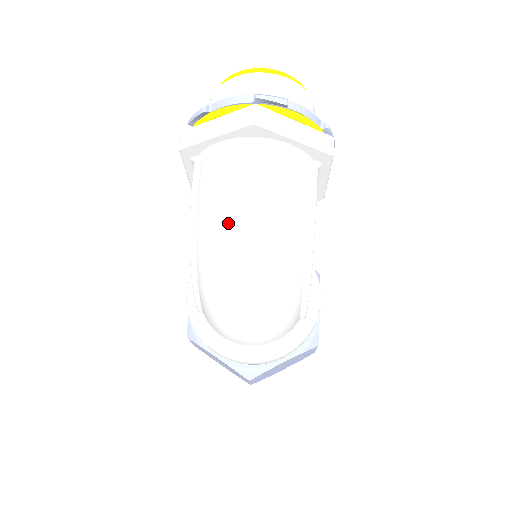
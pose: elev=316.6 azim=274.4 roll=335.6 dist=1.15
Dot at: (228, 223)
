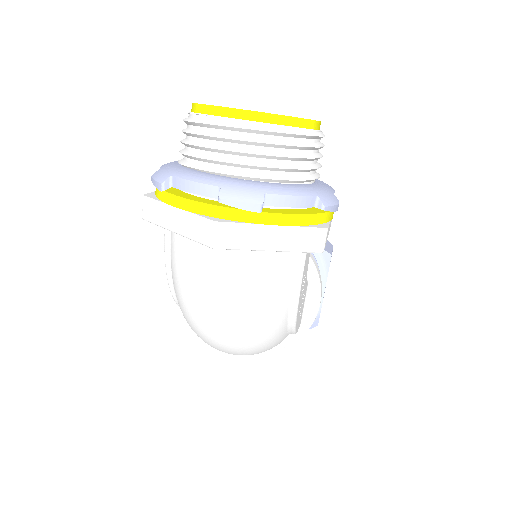
Dot at: (198, 315)
